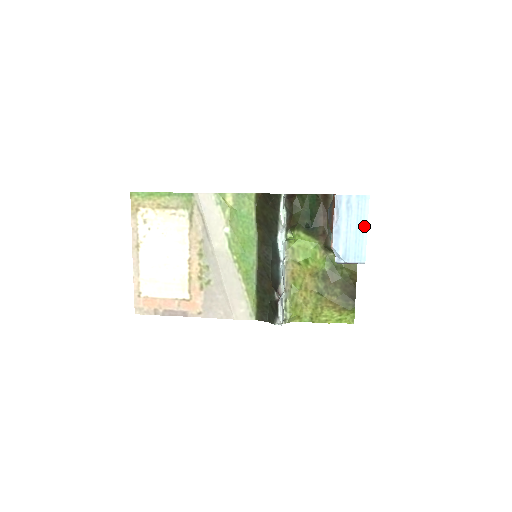
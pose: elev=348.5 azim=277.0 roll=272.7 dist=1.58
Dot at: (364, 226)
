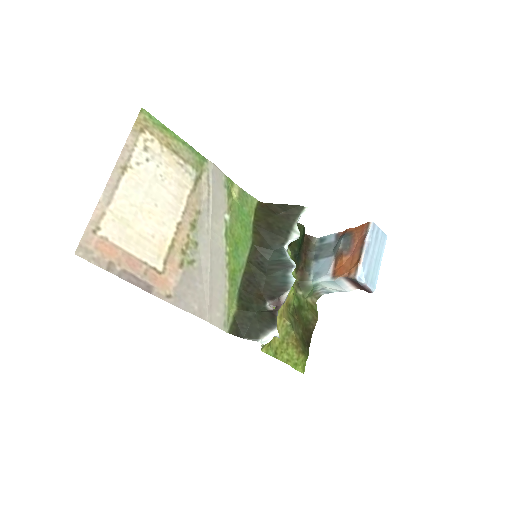
Dot at: (380, 259)
